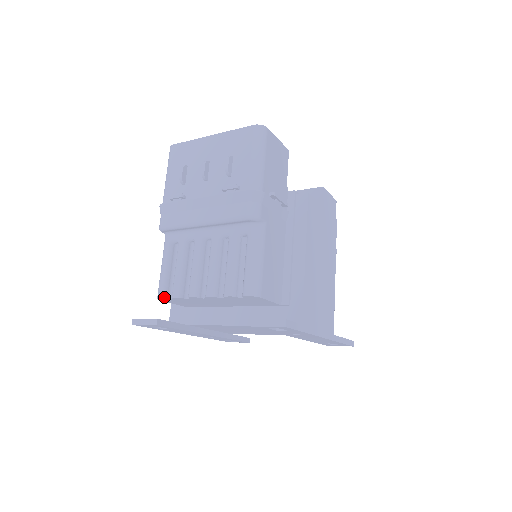
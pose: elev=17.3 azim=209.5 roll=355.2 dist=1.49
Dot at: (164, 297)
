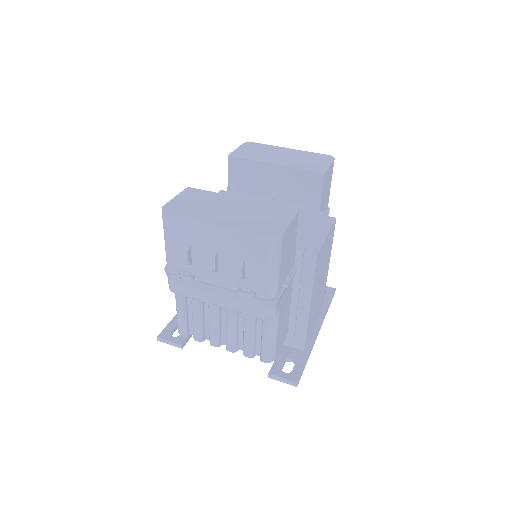
Dot at: (186, 336)
